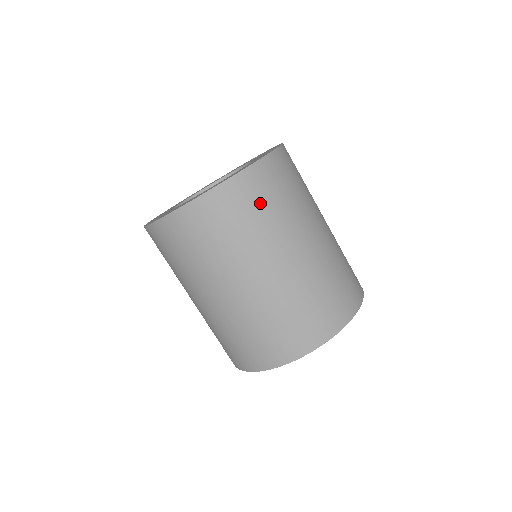
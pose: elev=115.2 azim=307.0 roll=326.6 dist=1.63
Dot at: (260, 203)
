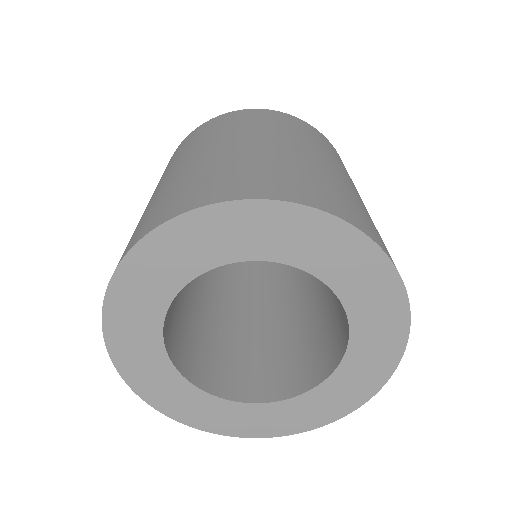
Dot at: occluded
